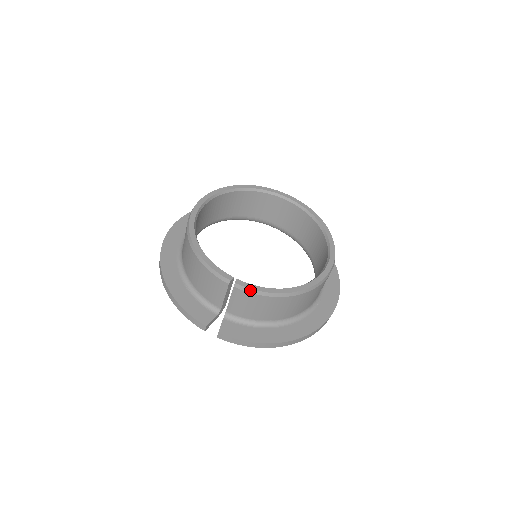
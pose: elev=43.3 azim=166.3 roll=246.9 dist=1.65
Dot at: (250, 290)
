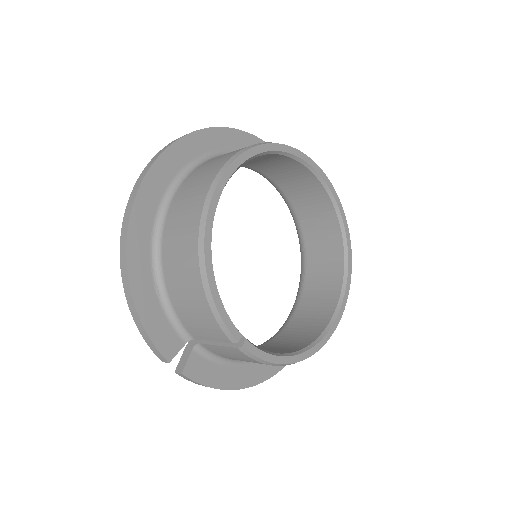
Dot at: (255, 358)
